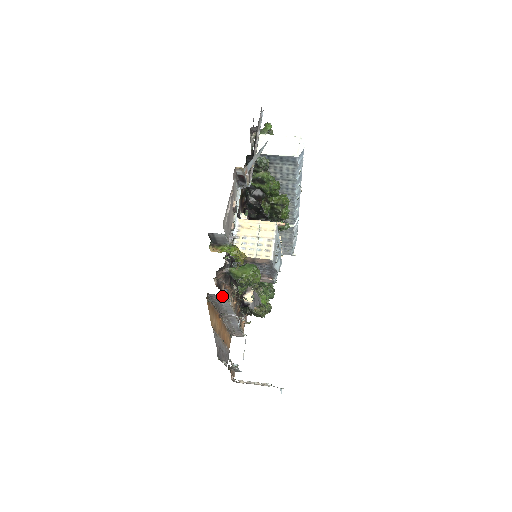
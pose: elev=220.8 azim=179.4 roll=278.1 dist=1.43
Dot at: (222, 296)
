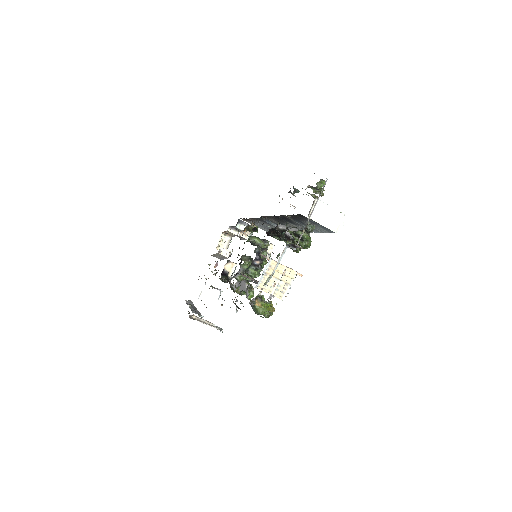
Dot at: occluded
